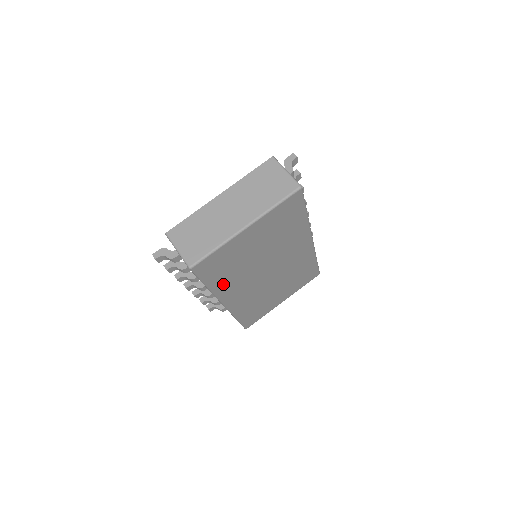
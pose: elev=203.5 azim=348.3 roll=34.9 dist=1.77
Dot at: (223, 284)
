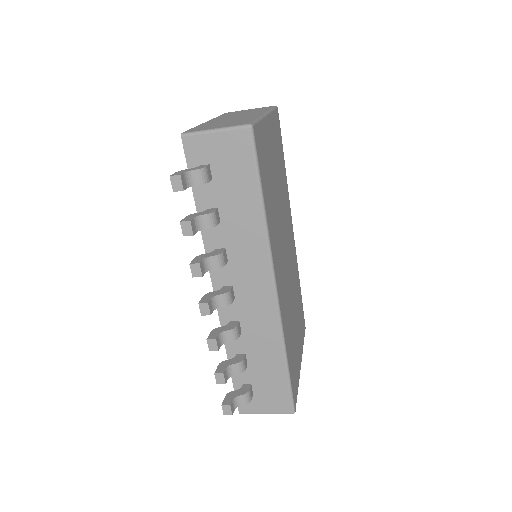
Dot at: (270, 221)
